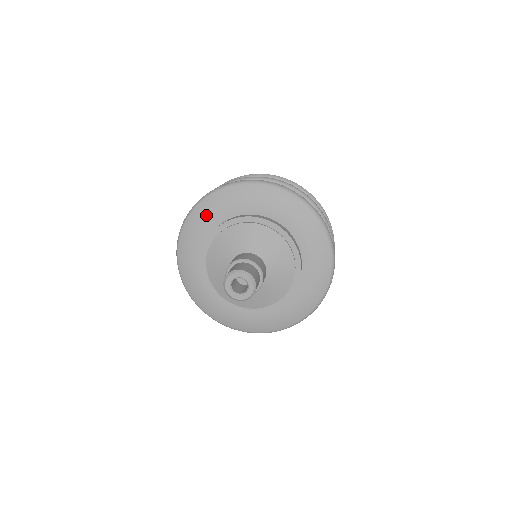
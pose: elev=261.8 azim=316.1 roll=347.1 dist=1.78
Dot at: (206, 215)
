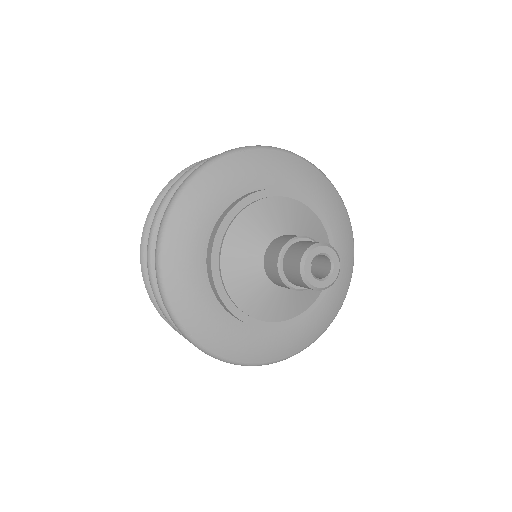
Dot at: (198, 206)
